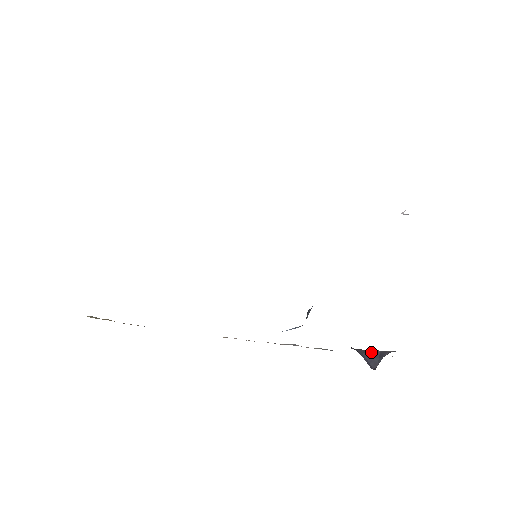
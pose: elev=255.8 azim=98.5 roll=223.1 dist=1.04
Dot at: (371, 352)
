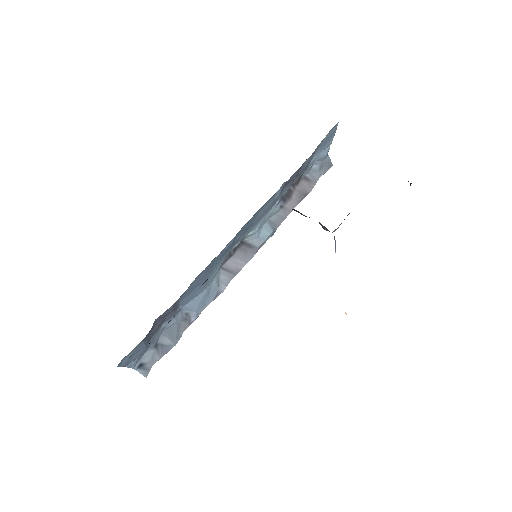
Dot at: occluded
